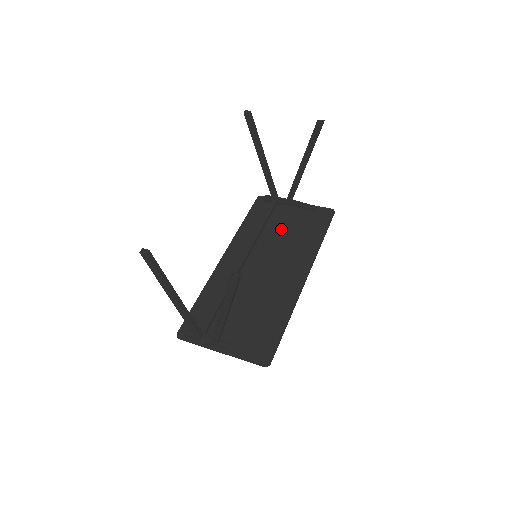
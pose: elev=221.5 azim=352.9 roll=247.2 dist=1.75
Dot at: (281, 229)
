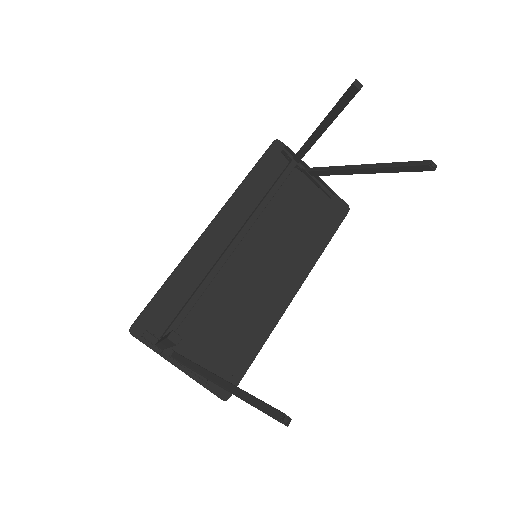
Dot at: (288, 211)
